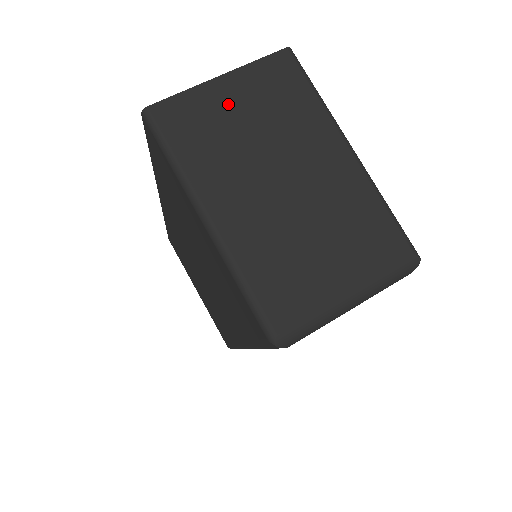
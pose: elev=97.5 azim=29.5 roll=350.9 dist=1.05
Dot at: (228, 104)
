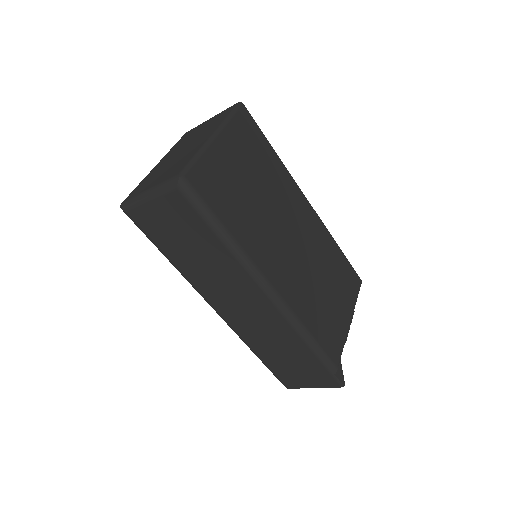
Dot at: (202, 127)
